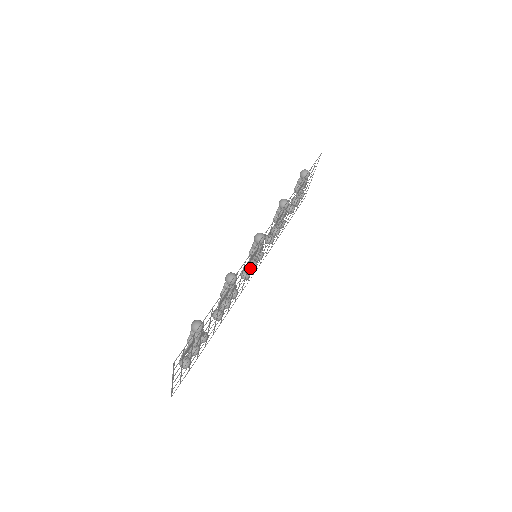
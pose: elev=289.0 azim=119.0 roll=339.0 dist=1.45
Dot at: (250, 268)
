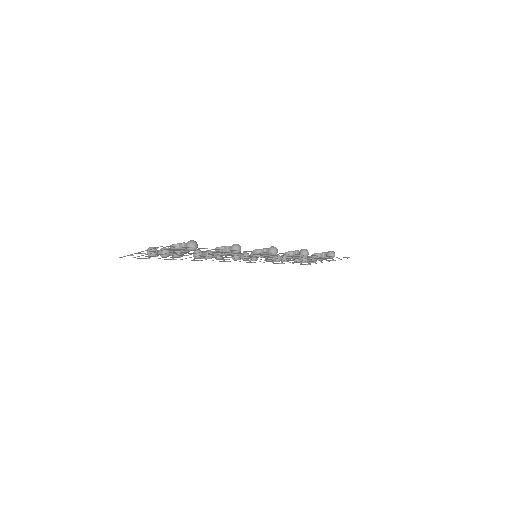
Dot at: (243, 257)
